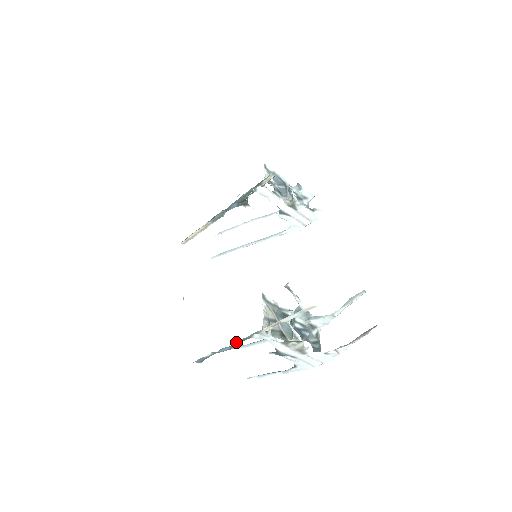
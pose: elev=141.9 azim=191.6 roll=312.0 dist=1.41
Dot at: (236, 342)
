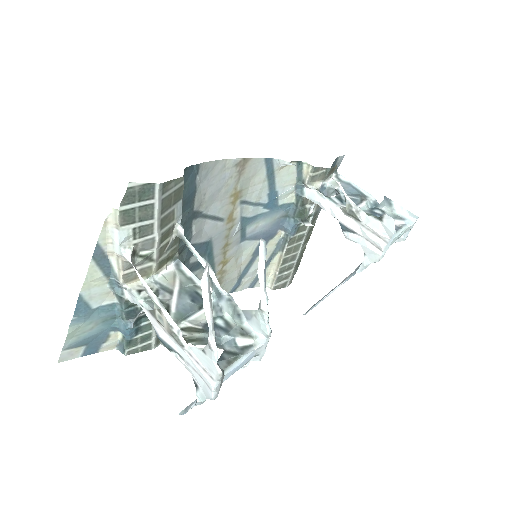
Dot at: (119, 306)
